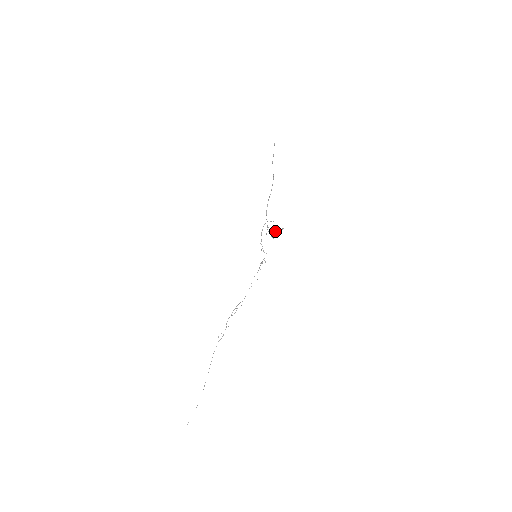
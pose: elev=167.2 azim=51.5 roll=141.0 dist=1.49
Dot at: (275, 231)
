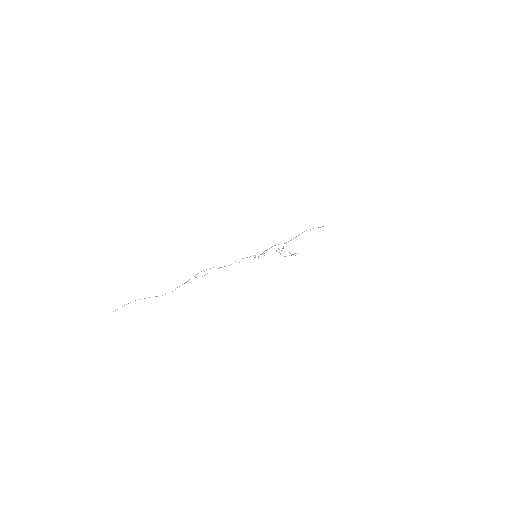
Dot at: occluded
